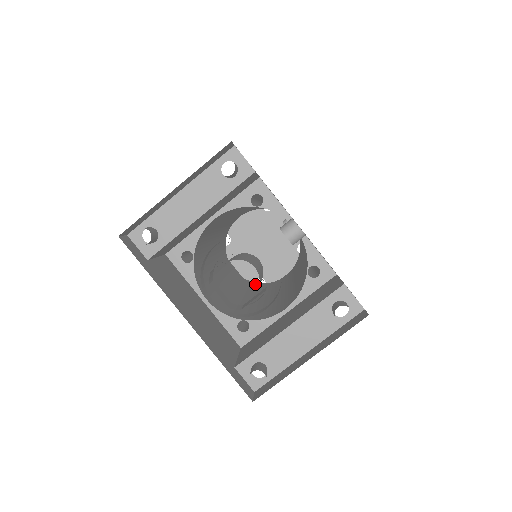
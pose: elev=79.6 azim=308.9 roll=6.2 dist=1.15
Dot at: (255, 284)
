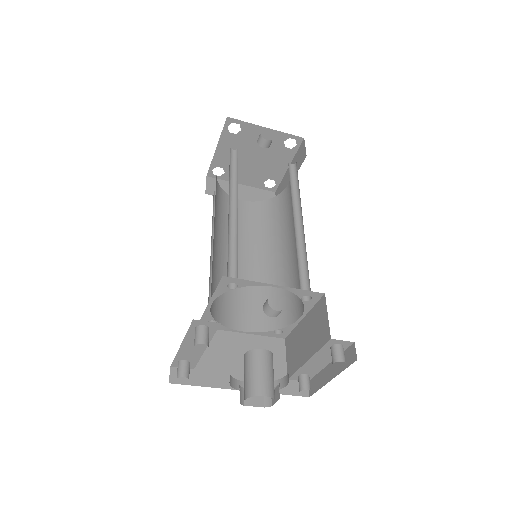
Dot at: (267, 207)
